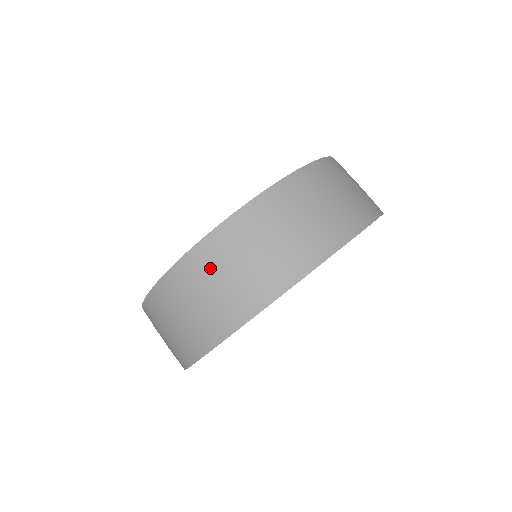
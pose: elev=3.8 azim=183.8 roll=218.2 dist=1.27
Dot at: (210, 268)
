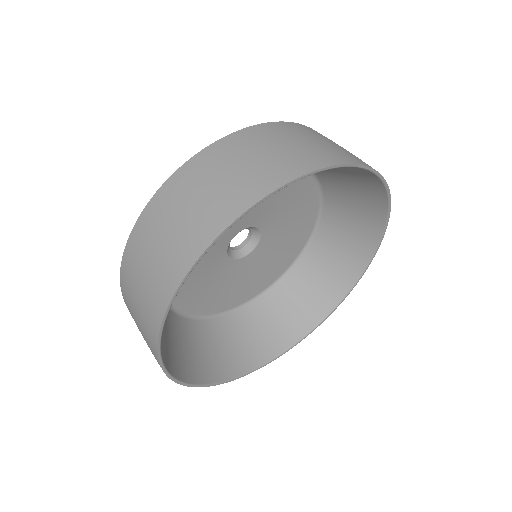
Dot at: (204, 173)
